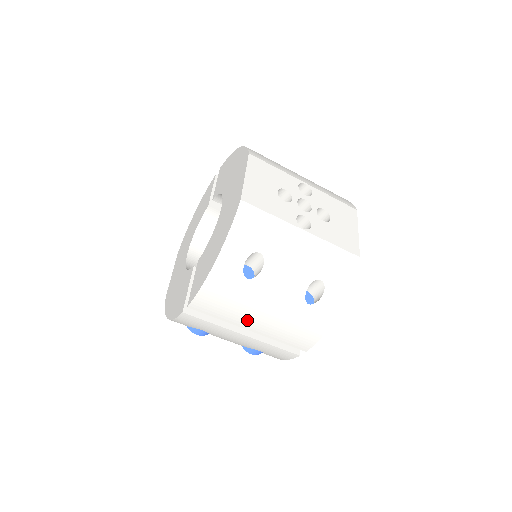
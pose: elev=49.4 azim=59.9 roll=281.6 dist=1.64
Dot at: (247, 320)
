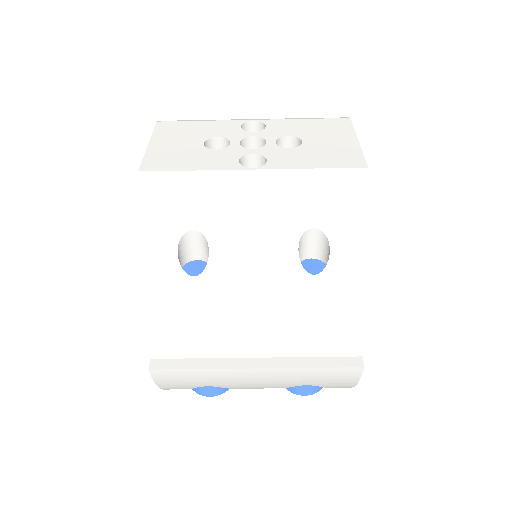
Dot at: (238, 342)
